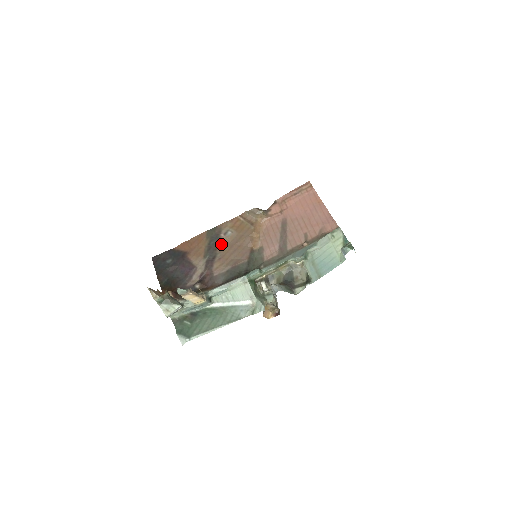
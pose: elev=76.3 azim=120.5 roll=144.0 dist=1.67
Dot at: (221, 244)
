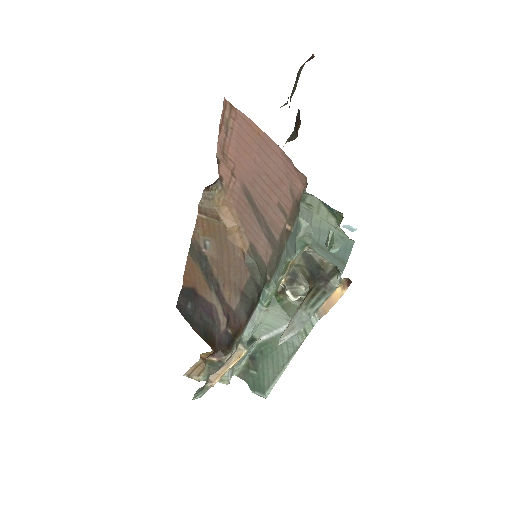
Dot at: (211, 264)
